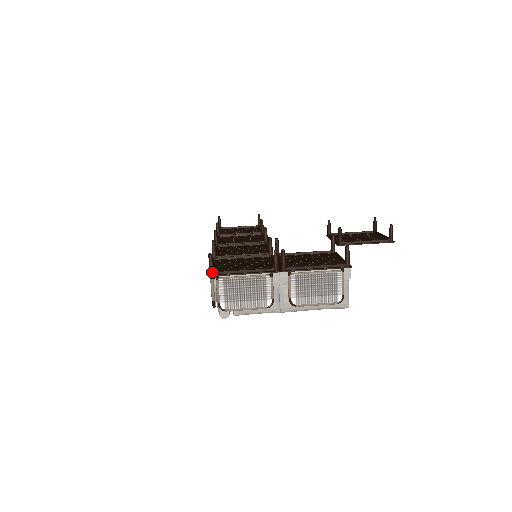
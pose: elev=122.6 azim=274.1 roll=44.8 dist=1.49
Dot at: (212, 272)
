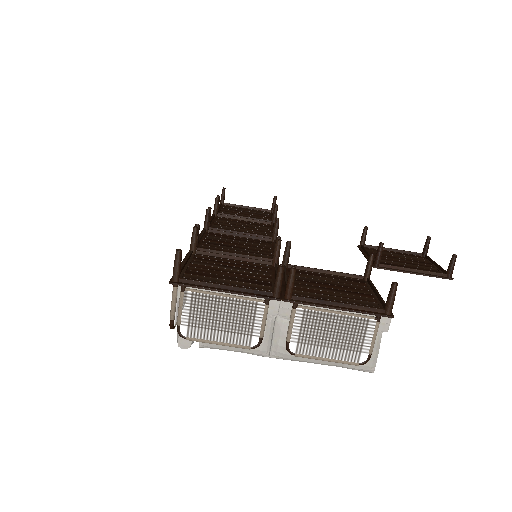
Dot at: (177, 278)
